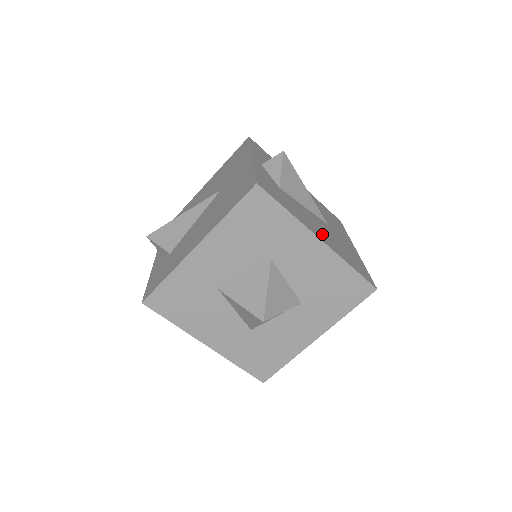
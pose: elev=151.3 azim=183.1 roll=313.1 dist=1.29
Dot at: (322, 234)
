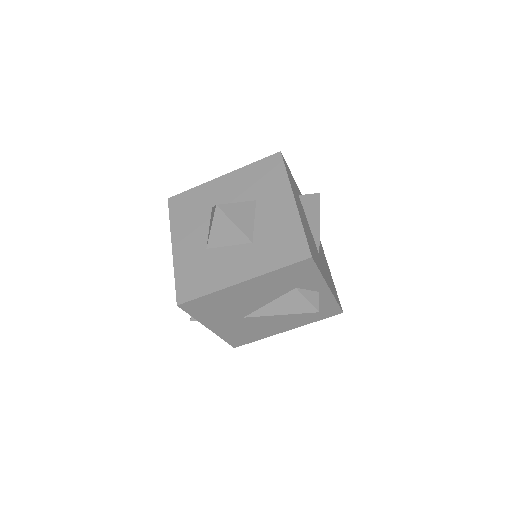
Dot at: occluded
